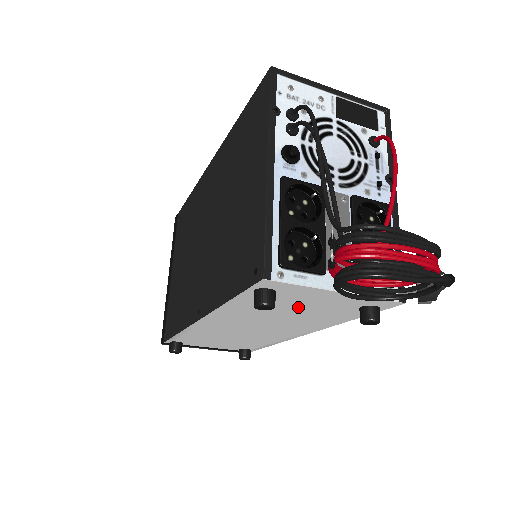
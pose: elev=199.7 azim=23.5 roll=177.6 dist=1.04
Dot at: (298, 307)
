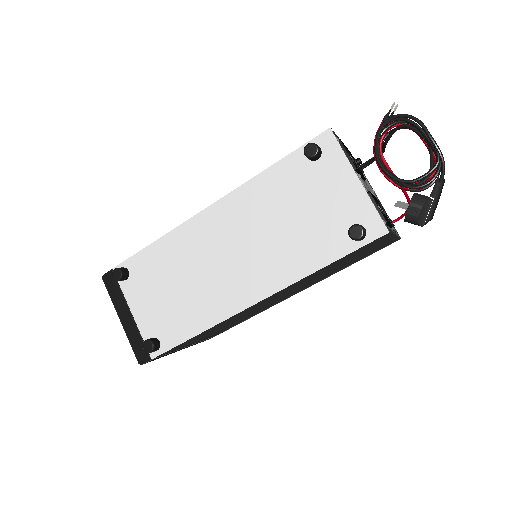
Dot at: (309, 204)
